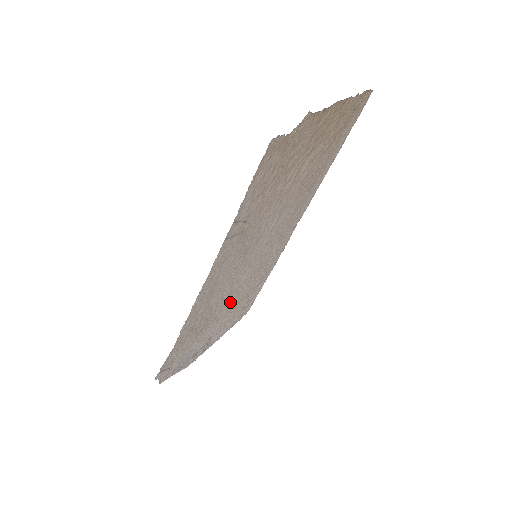
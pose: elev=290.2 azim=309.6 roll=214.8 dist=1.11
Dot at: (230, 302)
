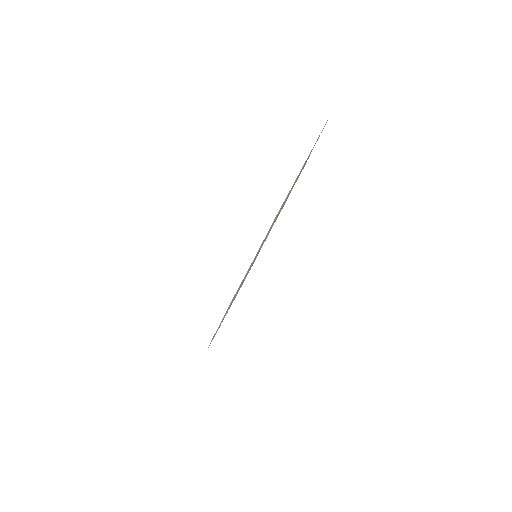
Dot at: occluded
